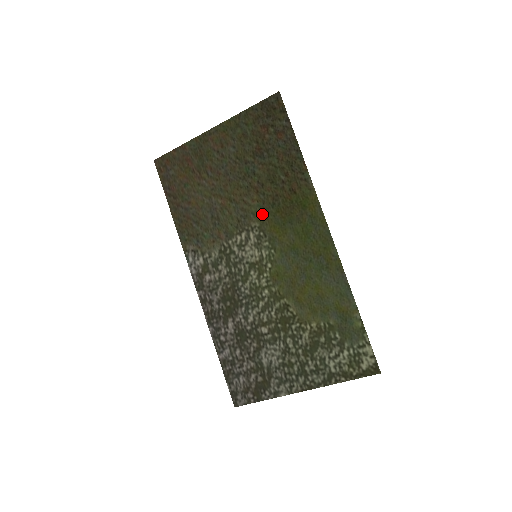
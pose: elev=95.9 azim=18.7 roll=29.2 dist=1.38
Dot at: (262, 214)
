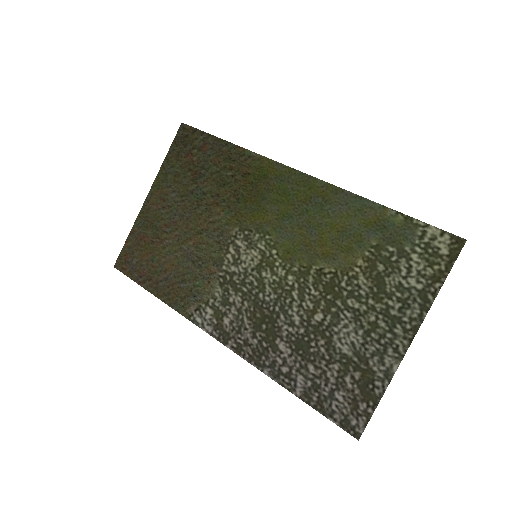
Dot at: (234, 217)
